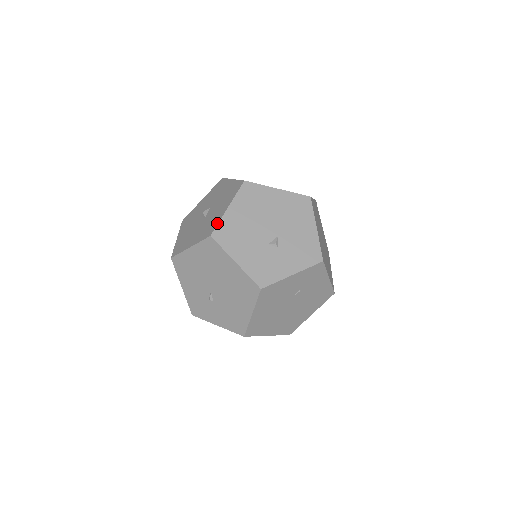
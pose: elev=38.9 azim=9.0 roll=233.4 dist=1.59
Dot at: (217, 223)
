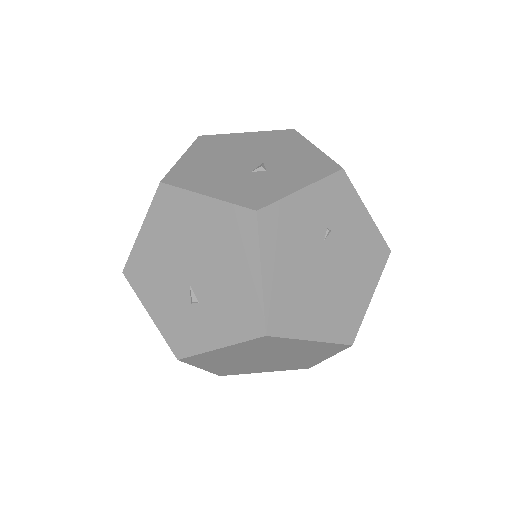
Dot at: (168, 172)
